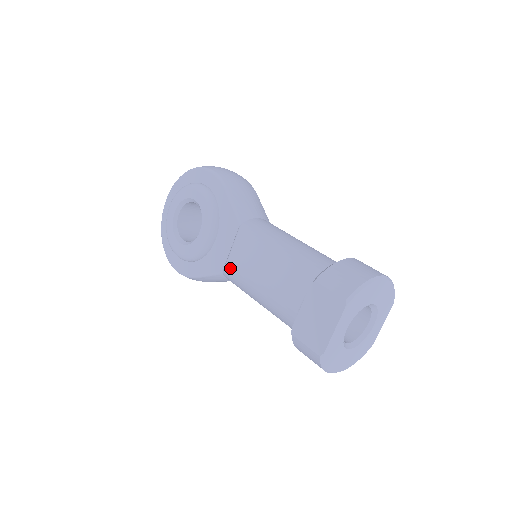
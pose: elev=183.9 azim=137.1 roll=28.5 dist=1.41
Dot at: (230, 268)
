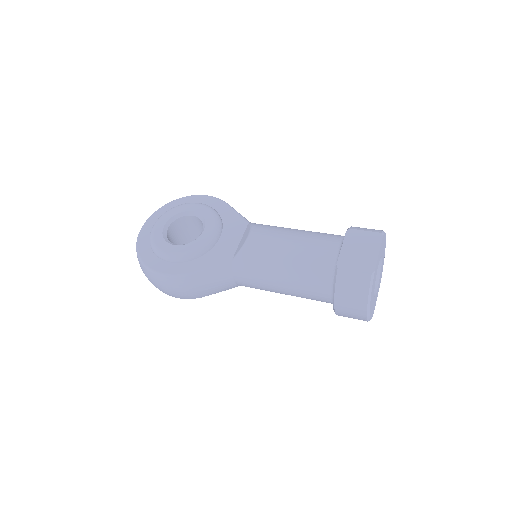
Dot at: (249, 247)
